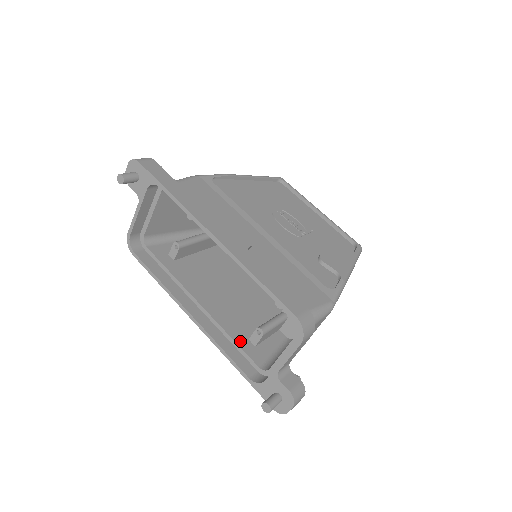
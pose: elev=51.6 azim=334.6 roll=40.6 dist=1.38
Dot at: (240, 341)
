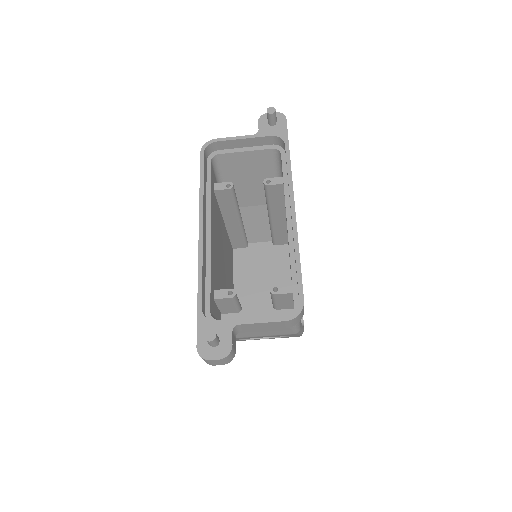
Dot at: (212, 283)
